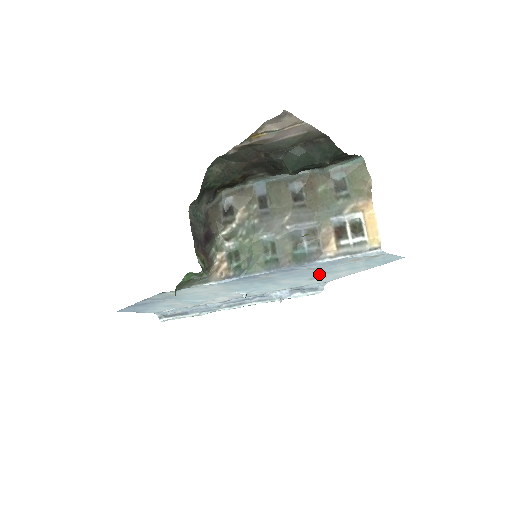
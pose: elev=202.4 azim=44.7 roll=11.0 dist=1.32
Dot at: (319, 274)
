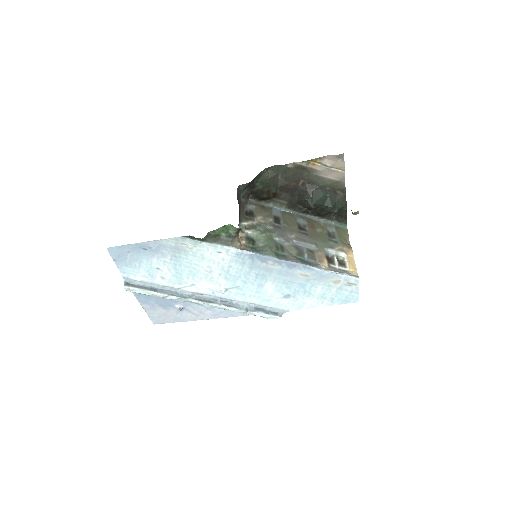
Dot at: (297, 291)
